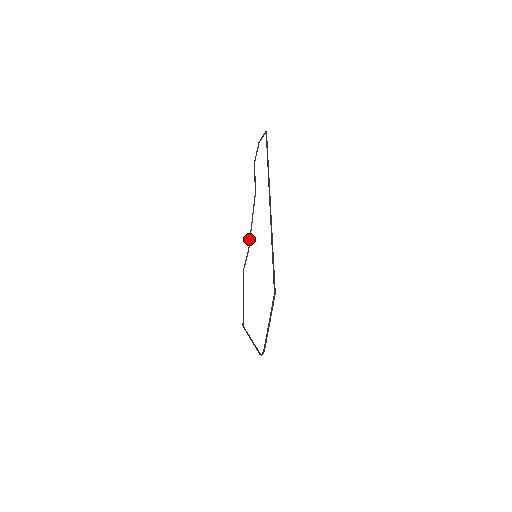
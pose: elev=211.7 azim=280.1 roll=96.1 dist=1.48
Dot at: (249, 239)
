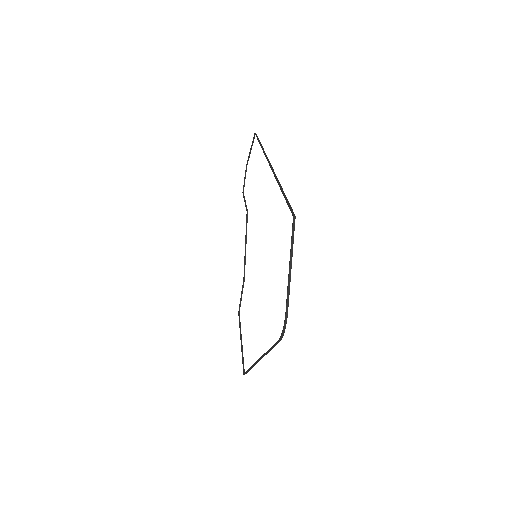
Dot at: occluded
